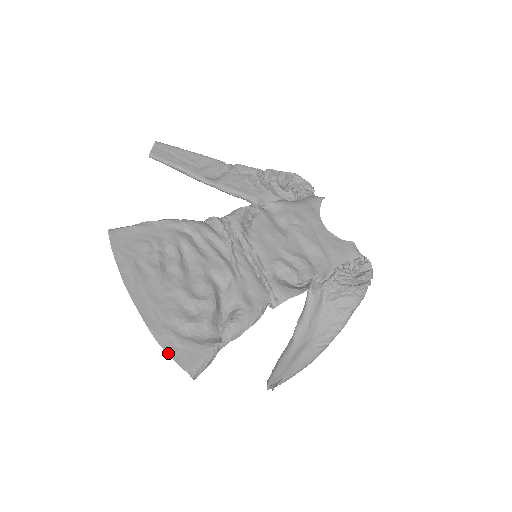
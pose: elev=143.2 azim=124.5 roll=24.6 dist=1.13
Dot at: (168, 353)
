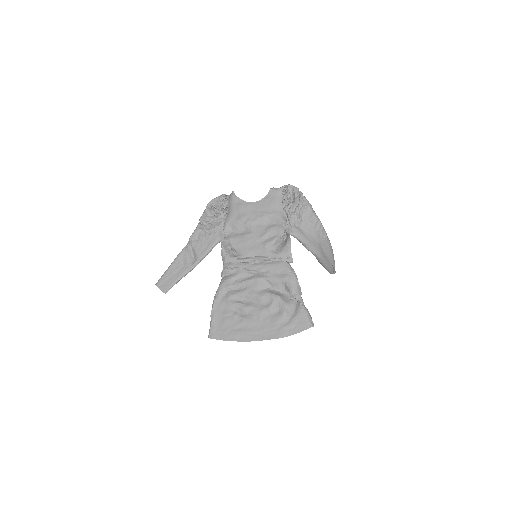
Dot at: occluded
